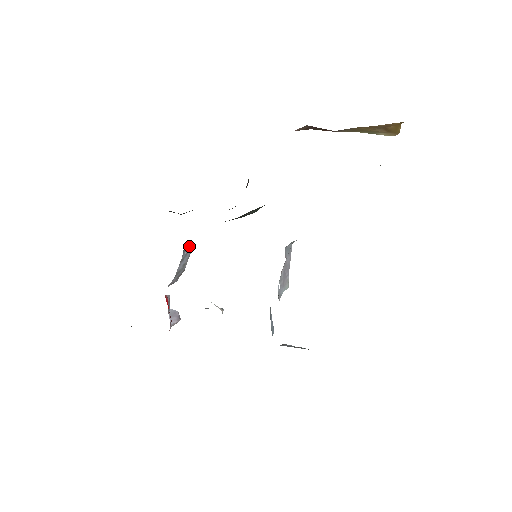
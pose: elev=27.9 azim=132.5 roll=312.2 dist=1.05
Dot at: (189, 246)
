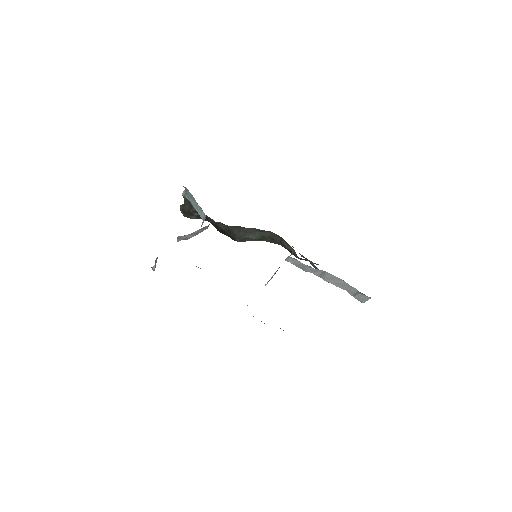
Dot at: occluded
